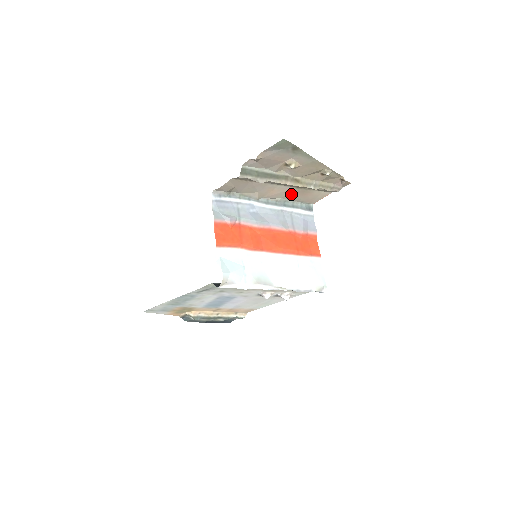
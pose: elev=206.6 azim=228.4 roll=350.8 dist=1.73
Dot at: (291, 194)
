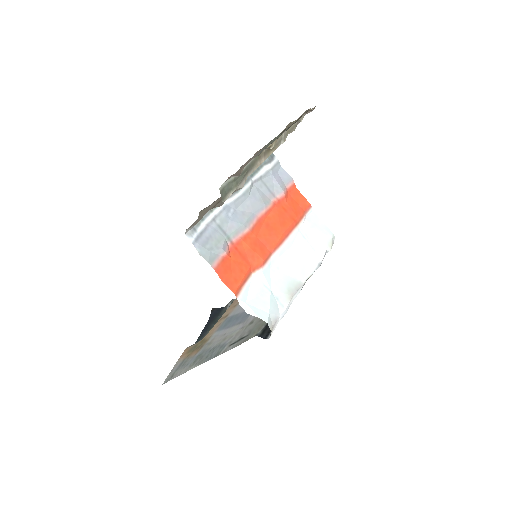
Dot at: occluded
